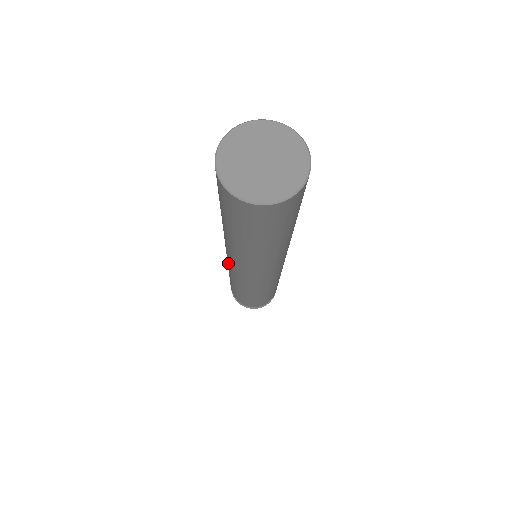
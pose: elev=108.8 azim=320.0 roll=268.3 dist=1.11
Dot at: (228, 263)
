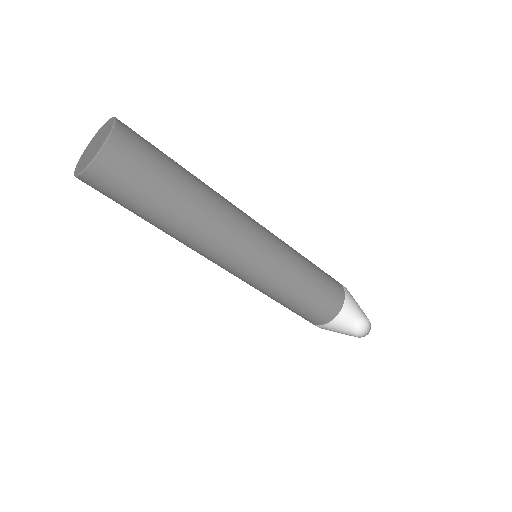
Dot at: occluded
